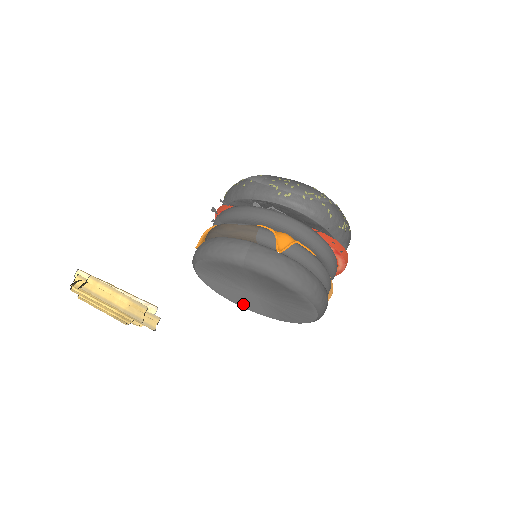
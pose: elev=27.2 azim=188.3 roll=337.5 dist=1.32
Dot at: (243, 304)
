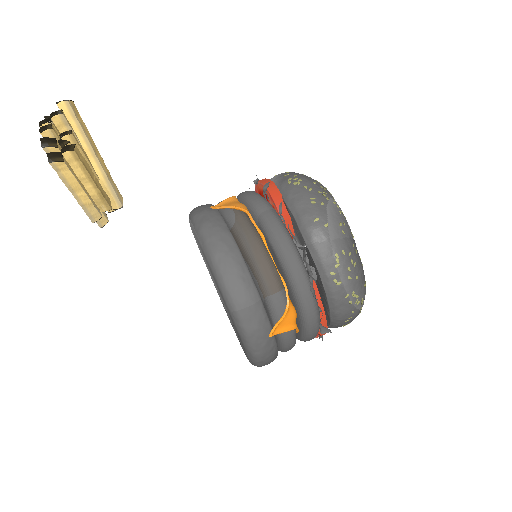
Dot at: occluded
